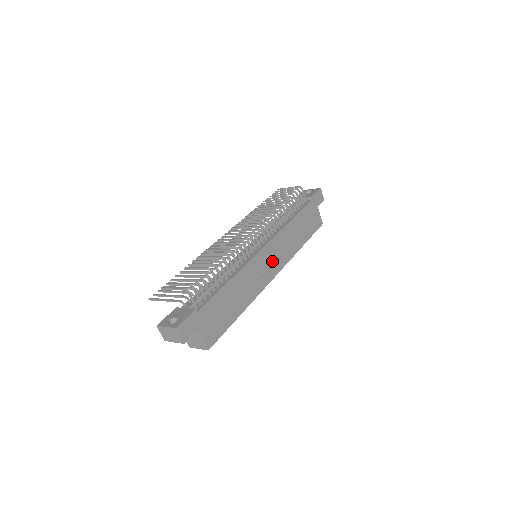
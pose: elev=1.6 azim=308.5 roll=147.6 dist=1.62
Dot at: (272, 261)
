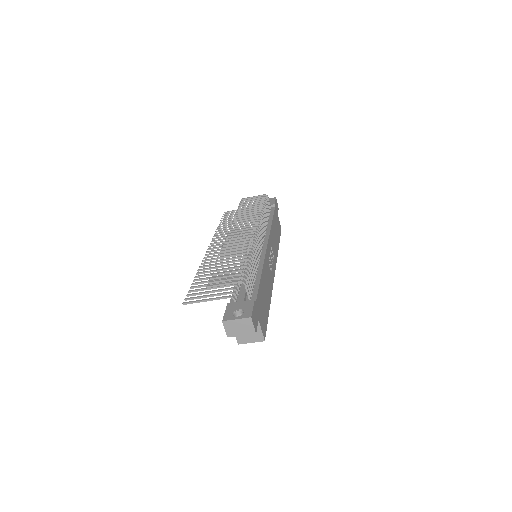
Dot at: (271, 259)
